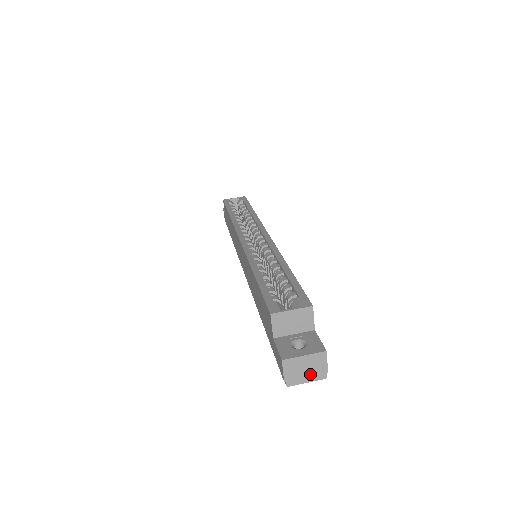
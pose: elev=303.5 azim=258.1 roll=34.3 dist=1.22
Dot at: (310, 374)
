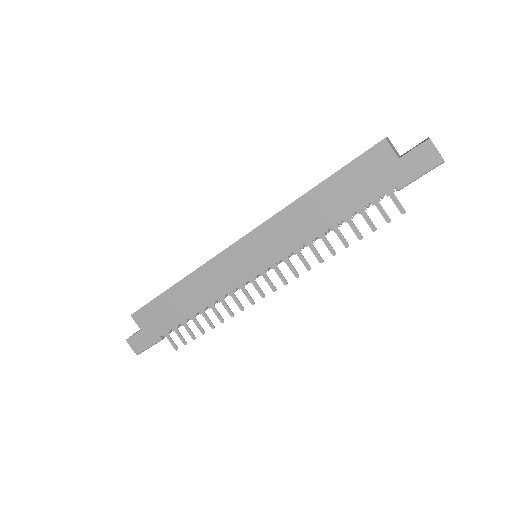
Dot at: occluded
